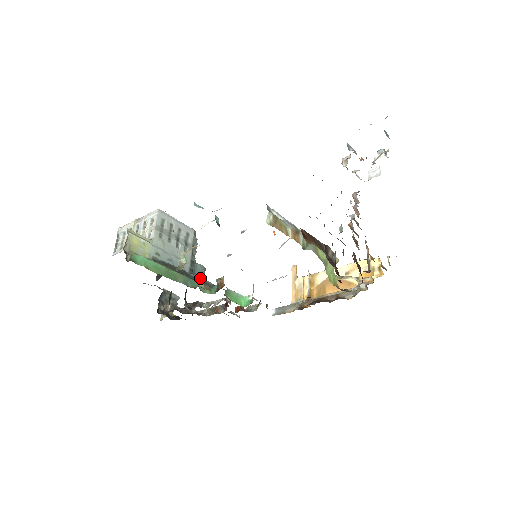
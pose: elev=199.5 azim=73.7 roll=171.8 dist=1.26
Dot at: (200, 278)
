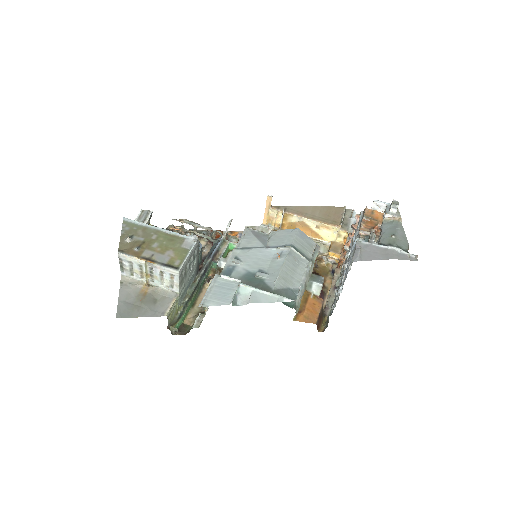
Dot at: (205, 269)
